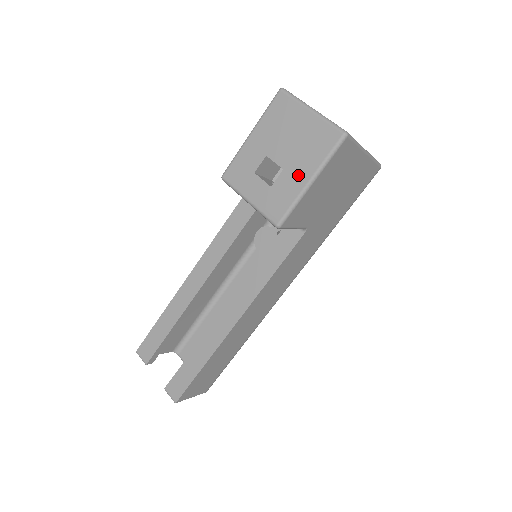
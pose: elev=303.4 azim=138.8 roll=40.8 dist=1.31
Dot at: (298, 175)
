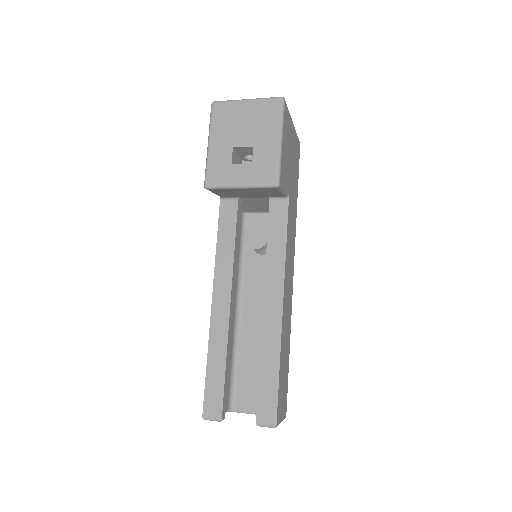
Dot at: (268, 142)
